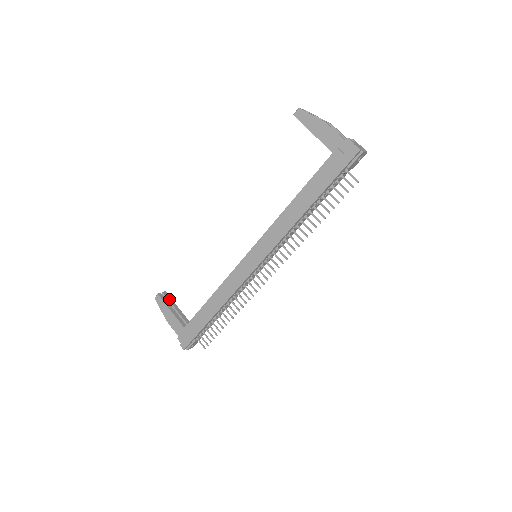
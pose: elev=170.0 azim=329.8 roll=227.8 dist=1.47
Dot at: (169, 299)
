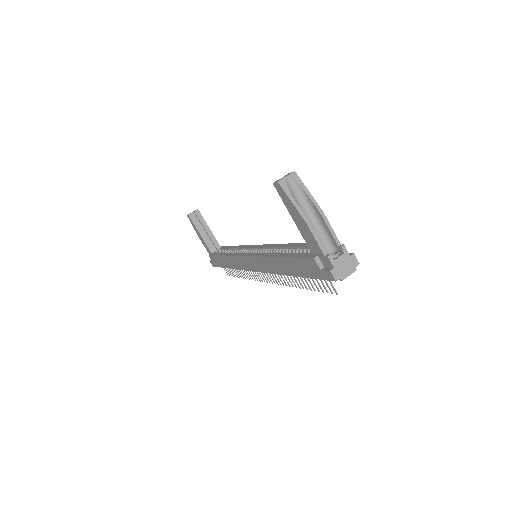
Dot at: (200, 219)
